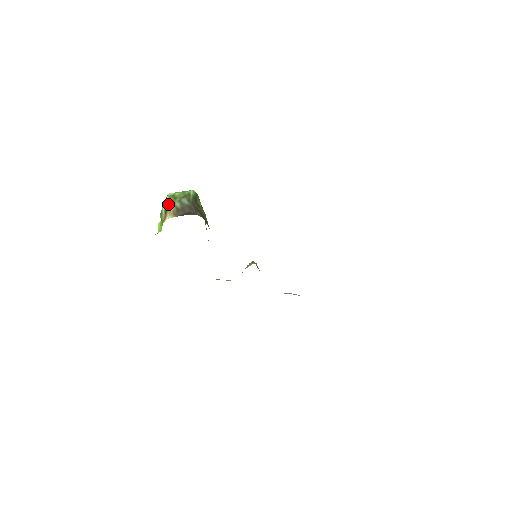
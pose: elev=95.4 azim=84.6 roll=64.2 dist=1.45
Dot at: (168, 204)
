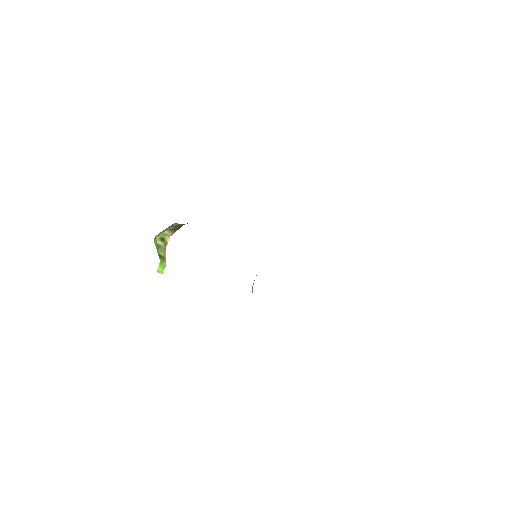
Dot at: (162, 234)
